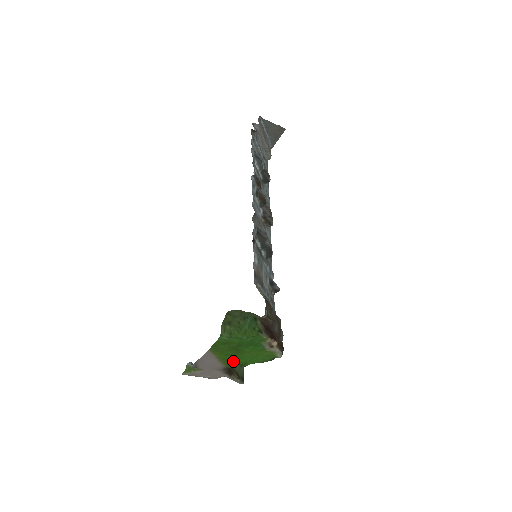
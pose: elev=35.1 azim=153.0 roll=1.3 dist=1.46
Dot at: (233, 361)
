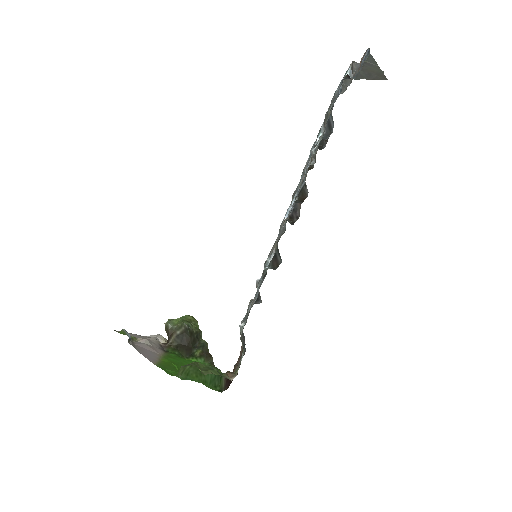
Dot at: (175, 357)
